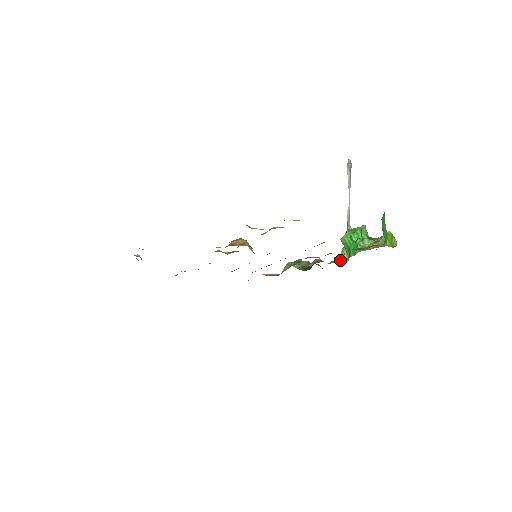
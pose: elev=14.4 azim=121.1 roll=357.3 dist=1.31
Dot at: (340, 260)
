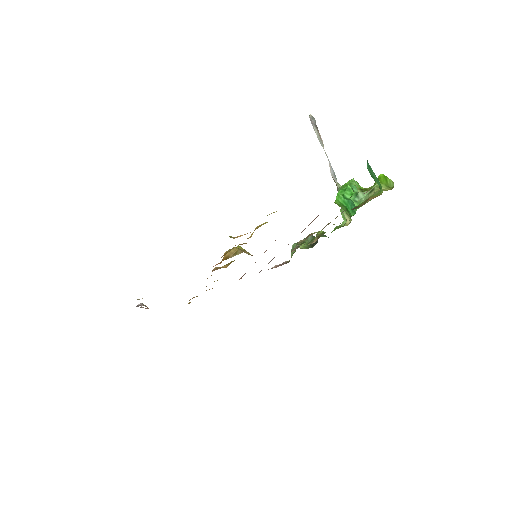
Dot at: (343, 222)
